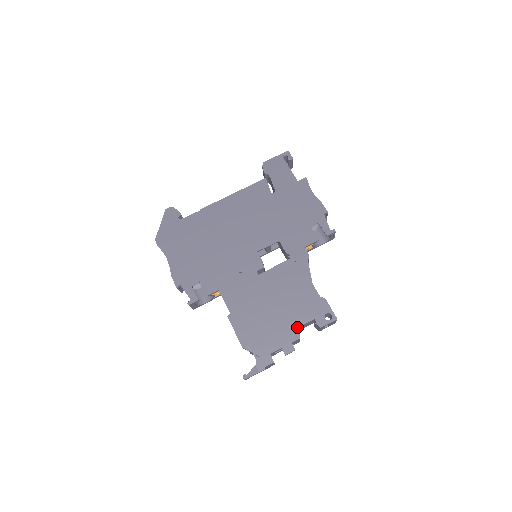
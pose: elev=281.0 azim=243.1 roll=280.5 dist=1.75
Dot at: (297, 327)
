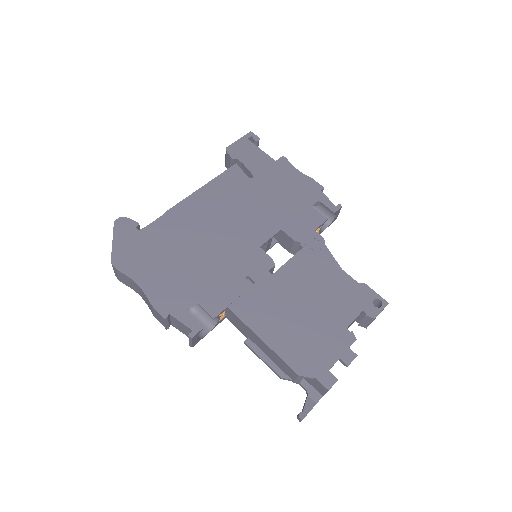
Dot at: (347, 326)
